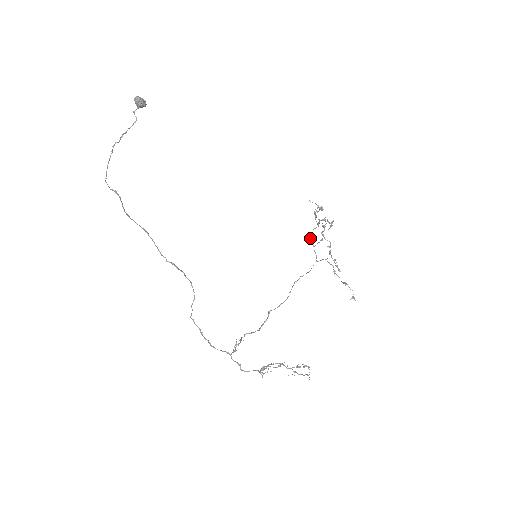
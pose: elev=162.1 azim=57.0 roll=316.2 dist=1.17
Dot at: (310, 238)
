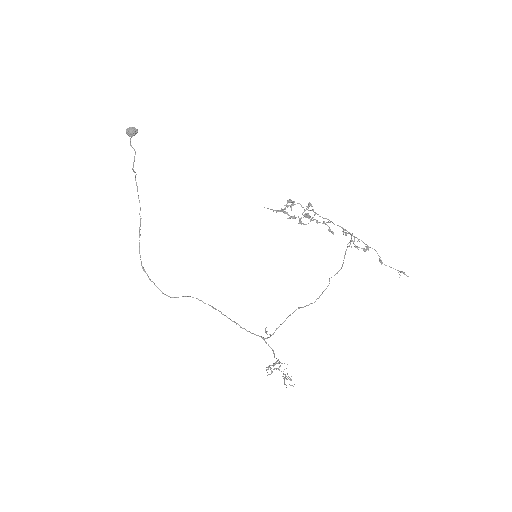
Dot at: (320, 216)
